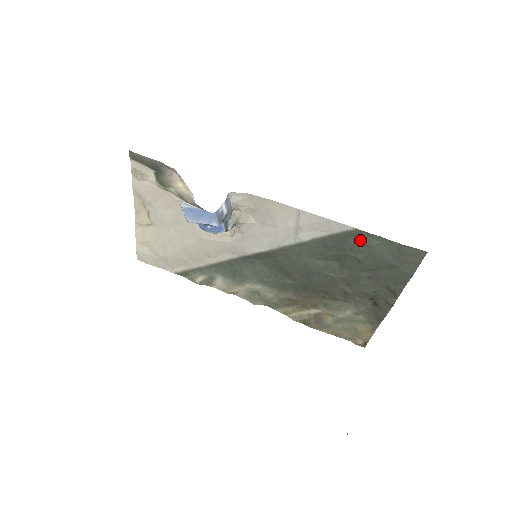
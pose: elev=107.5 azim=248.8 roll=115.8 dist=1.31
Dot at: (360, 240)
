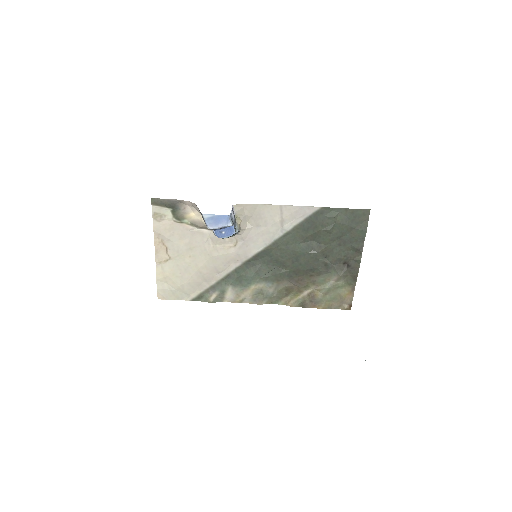
Dot at: (326, 215)
